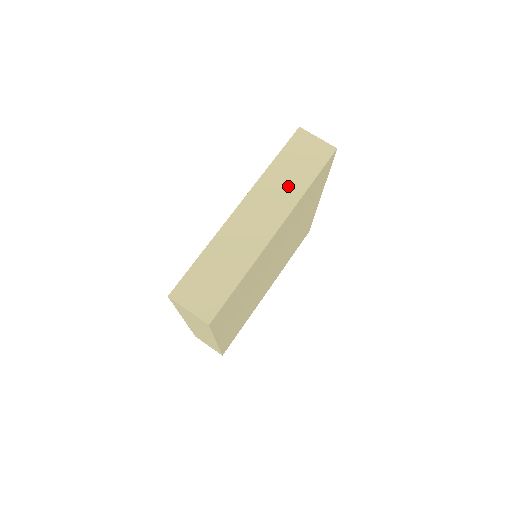
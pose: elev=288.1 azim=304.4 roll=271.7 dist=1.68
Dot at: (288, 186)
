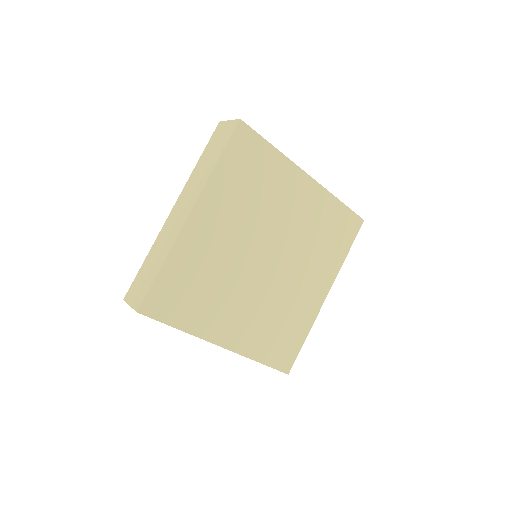
Dot at: (203, 173)
